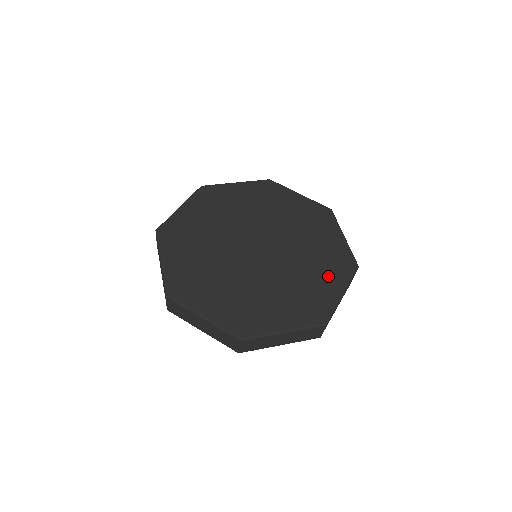
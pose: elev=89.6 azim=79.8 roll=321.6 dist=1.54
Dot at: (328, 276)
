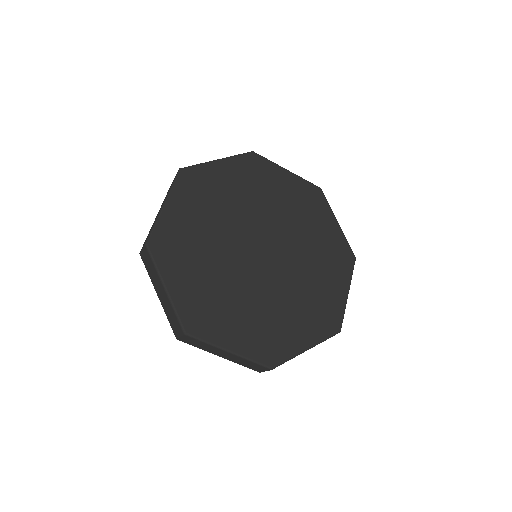
Dot at: (307, 323)
